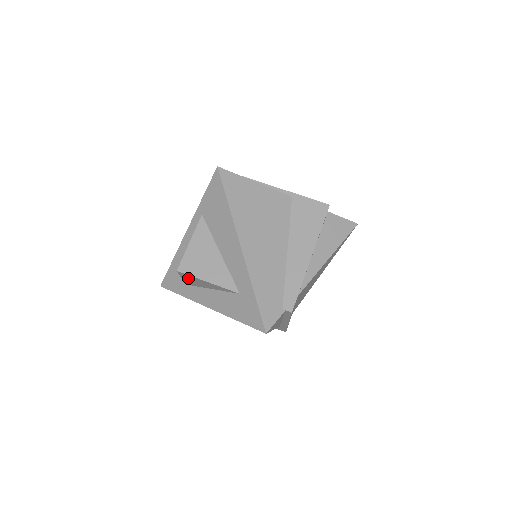
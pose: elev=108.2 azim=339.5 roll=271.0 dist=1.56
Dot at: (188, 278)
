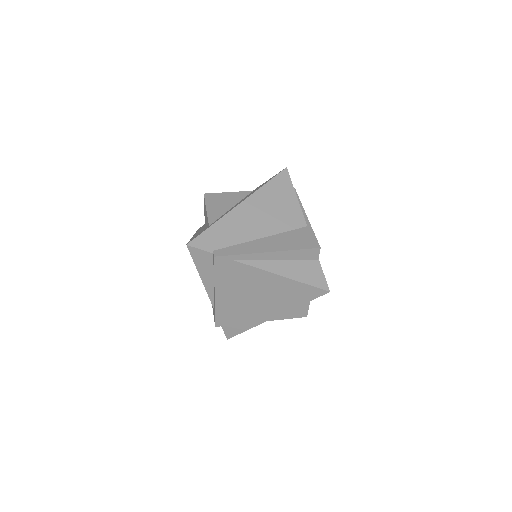
Dot at: occluded
